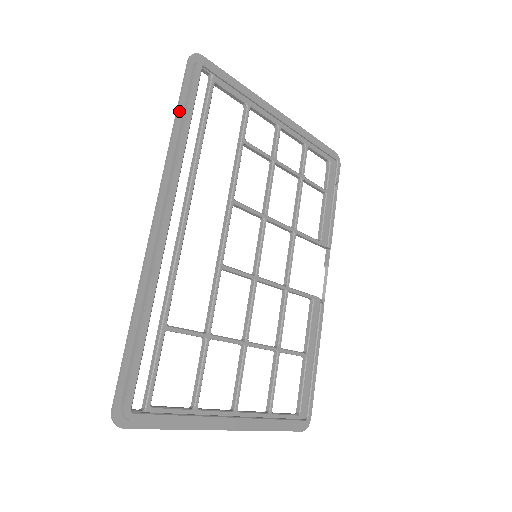
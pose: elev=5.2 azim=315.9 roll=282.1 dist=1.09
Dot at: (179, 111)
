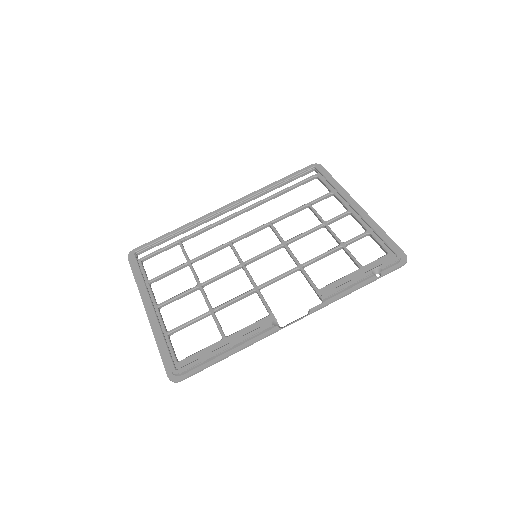
Dot at: occluded
